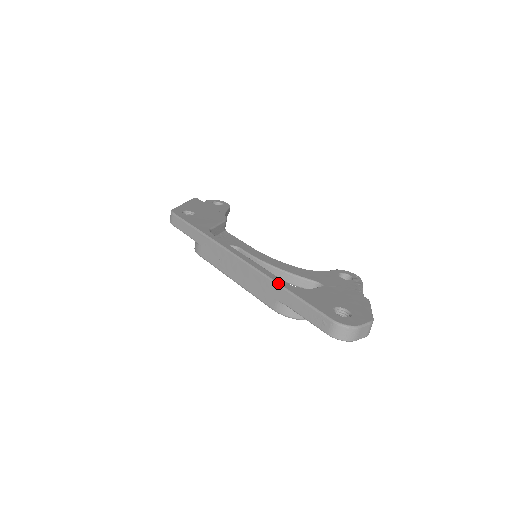
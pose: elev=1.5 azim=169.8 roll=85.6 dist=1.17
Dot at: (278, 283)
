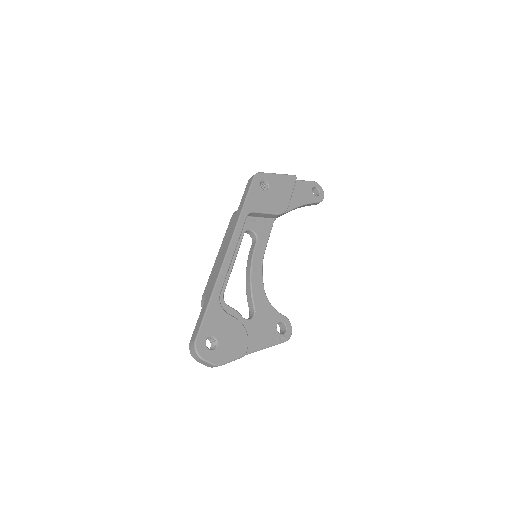
Dot at: (214, 289)
